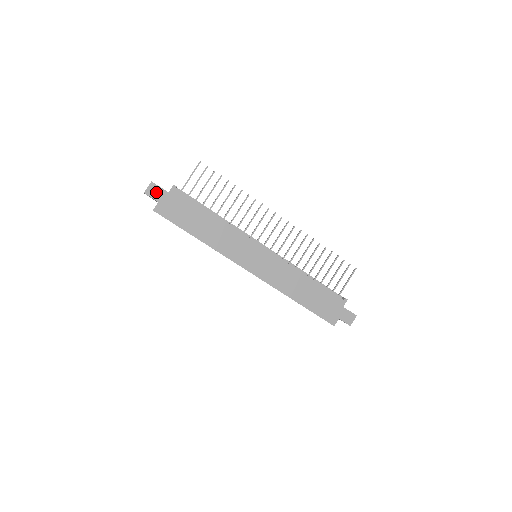
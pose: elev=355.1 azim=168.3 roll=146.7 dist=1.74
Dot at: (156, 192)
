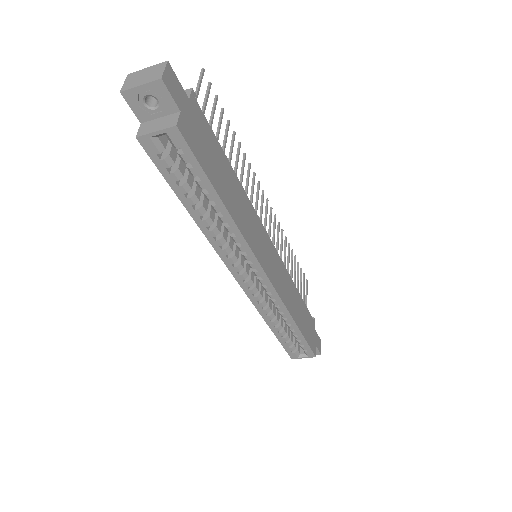
Dot at: (175, 88)
